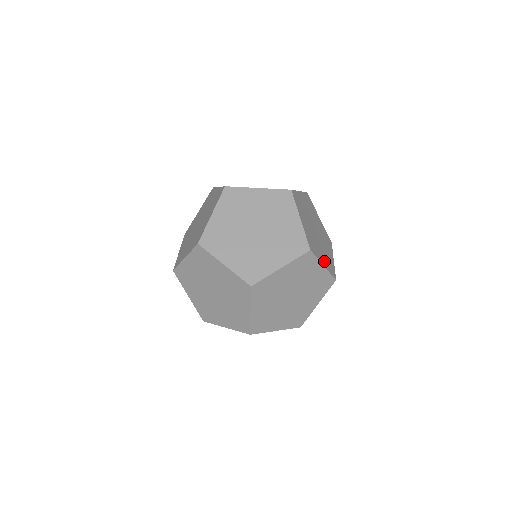
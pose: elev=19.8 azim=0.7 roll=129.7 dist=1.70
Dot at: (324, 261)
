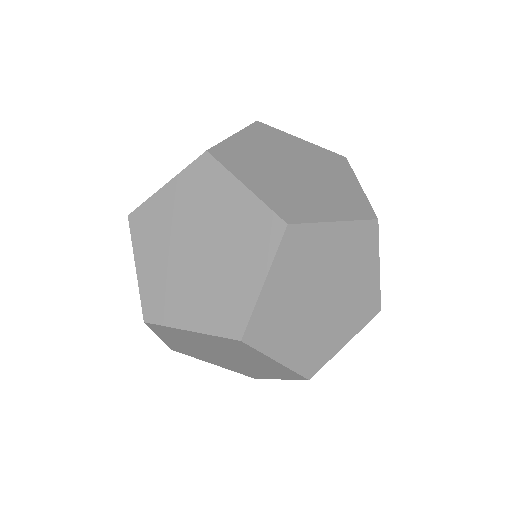
Dot at: (334, 211)
